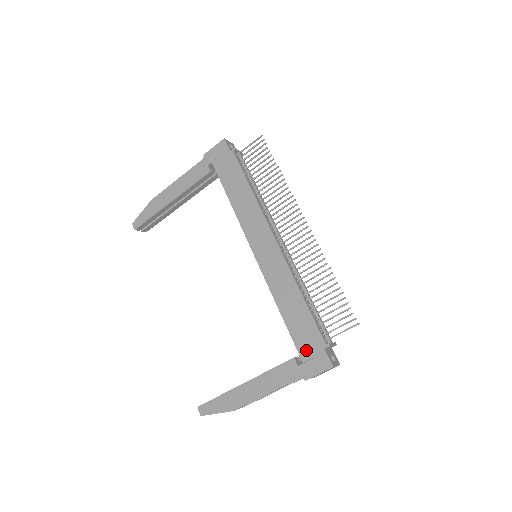
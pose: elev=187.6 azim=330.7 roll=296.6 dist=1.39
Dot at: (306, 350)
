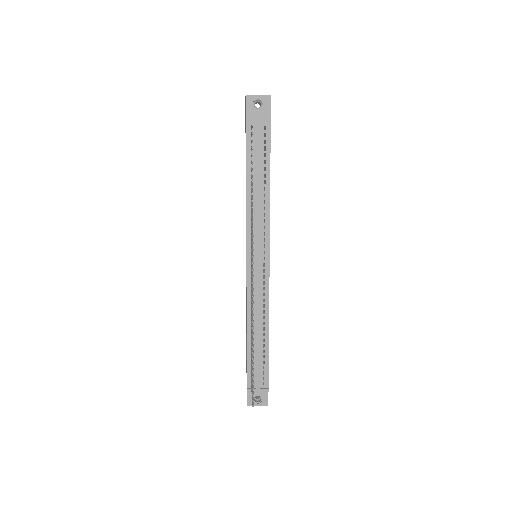
Dot at: occluded
